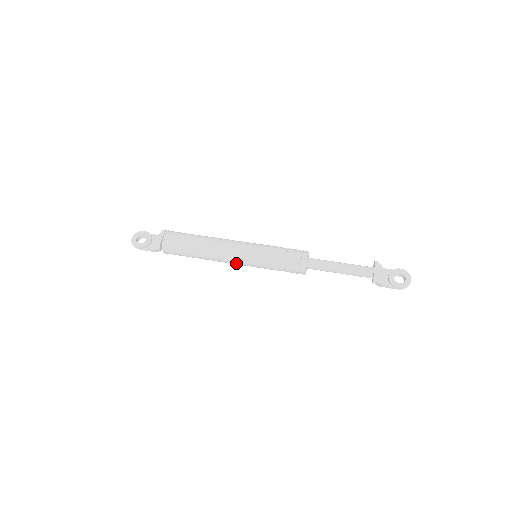
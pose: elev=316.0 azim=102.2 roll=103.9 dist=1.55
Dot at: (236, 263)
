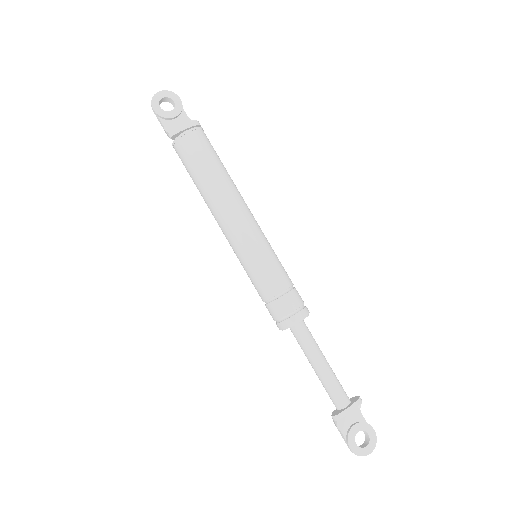
Dot at: (229, 241)
